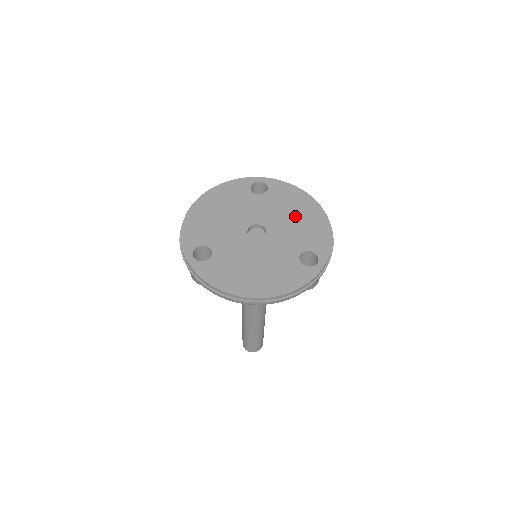
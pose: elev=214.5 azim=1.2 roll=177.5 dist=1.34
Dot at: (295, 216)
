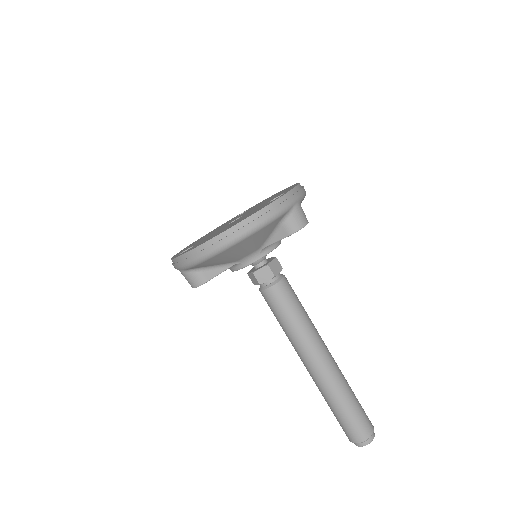
Dot at: (268, 199)
